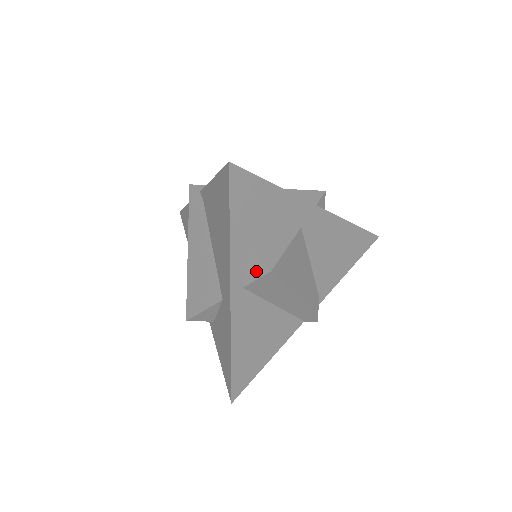
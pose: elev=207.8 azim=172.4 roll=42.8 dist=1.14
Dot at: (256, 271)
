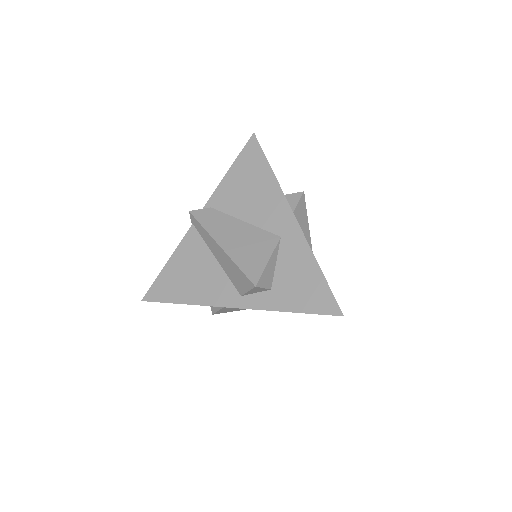
Dot at: (293, 200)
